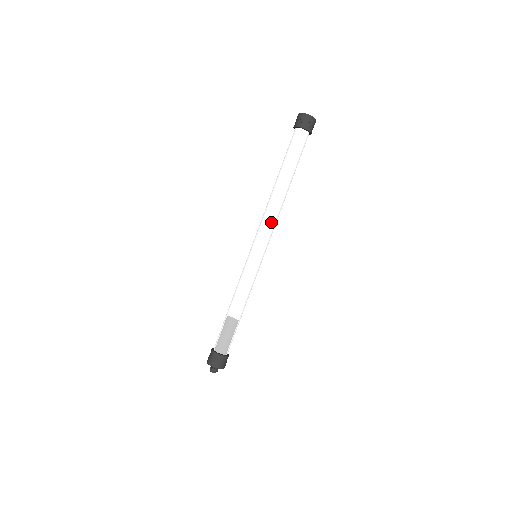
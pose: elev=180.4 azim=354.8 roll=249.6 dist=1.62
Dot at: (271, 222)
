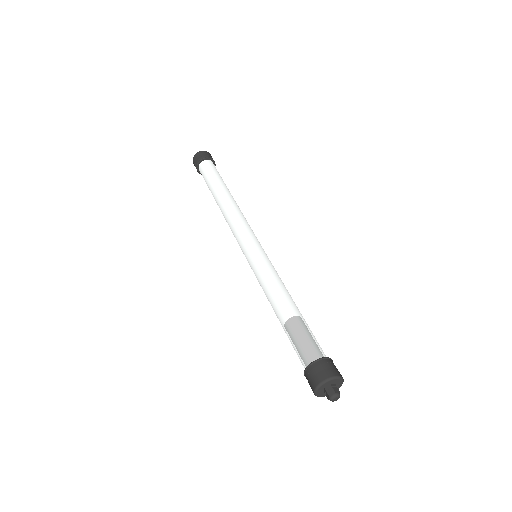
Dot at: (239, 220)
